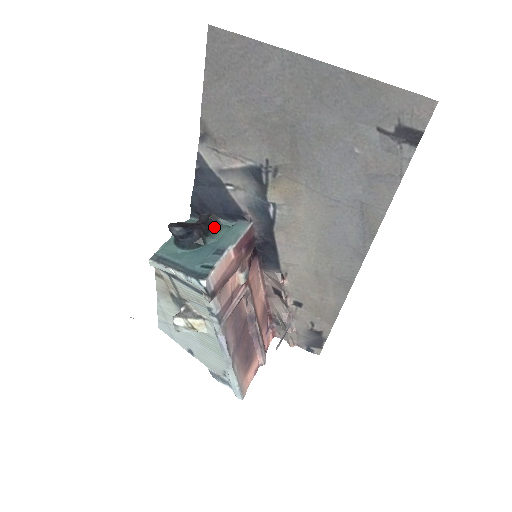
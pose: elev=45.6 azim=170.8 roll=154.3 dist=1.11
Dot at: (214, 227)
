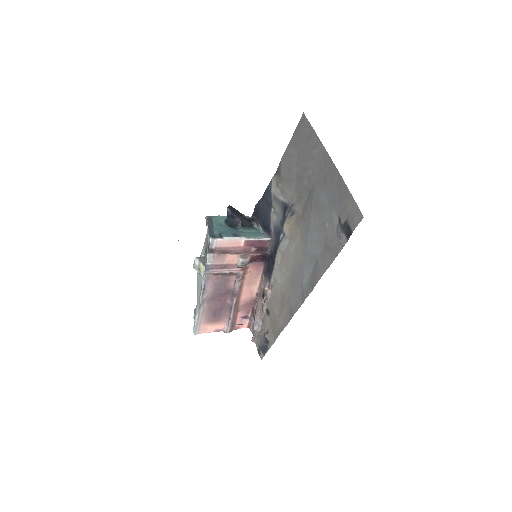
Dot at: (253, 227)
